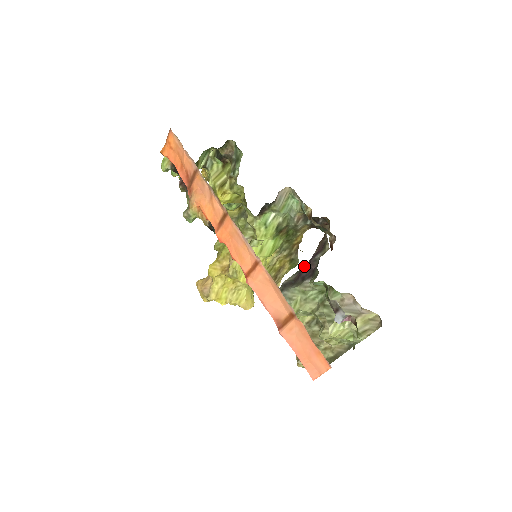
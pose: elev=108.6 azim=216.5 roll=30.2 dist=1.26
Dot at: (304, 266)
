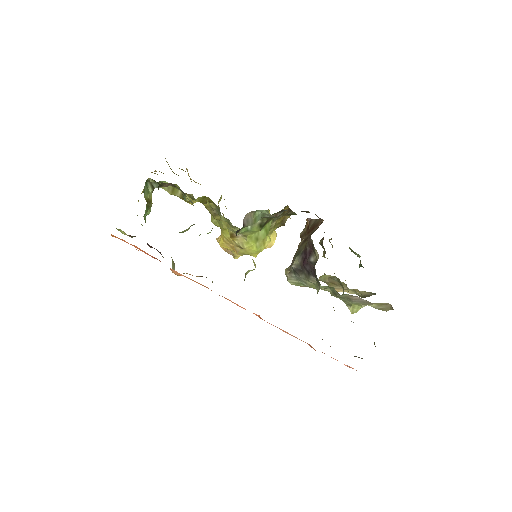
Dot at: (304, 249)
